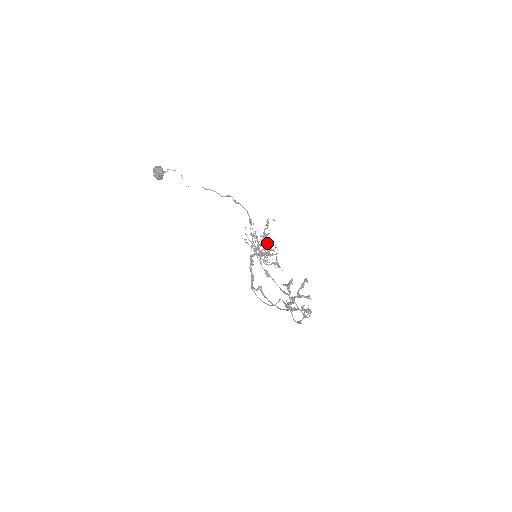
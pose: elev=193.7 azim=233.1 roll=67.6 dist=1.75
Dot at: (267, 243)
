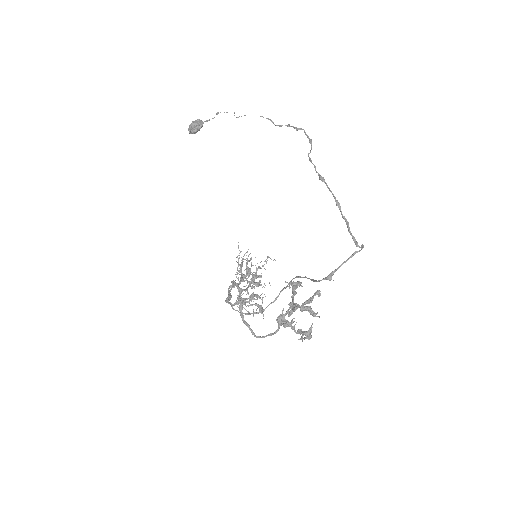
Dot at: occluded
